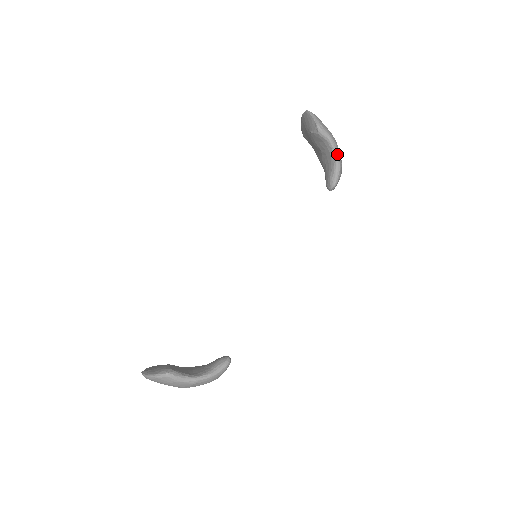
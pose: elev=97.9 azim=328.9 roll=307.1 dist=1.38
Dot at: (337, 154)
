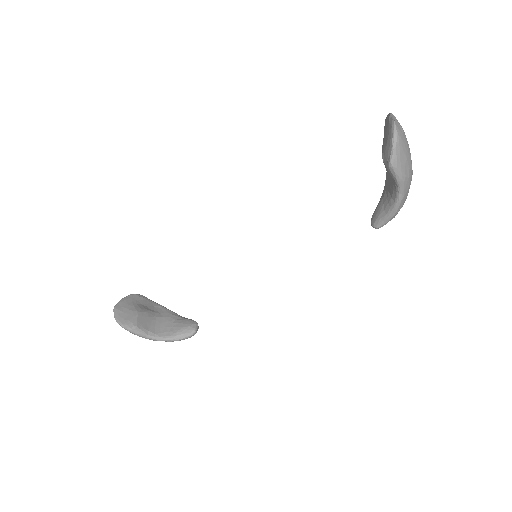
Dot at: (400, 200)
